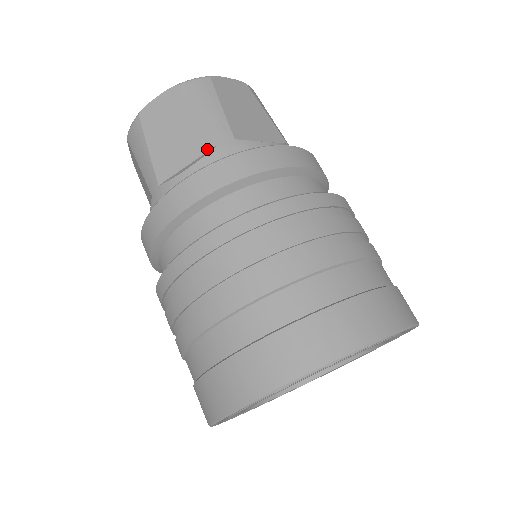
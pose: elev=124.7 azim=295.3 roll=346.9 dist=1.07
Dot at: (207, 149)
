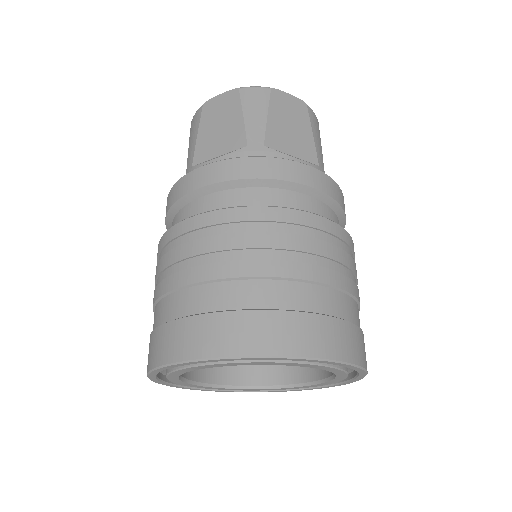
Dot at: (238, 147)
